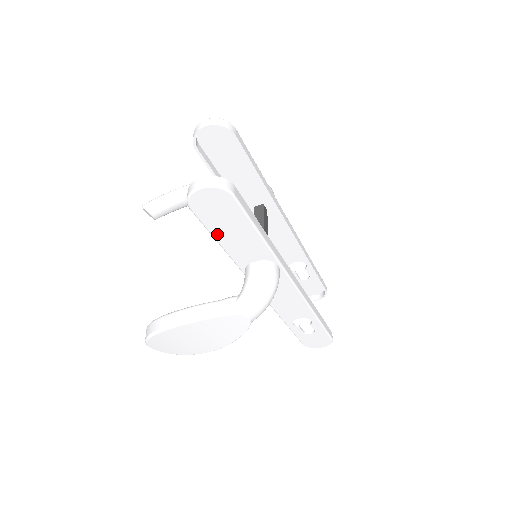
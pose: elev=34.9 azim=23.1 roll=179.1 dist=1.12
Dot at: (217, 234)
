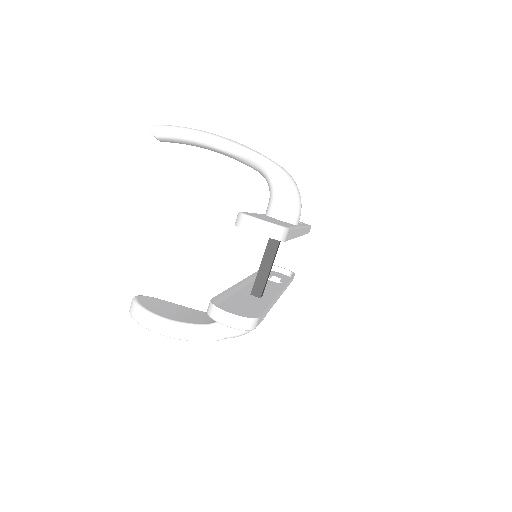
Dot at: occluded
